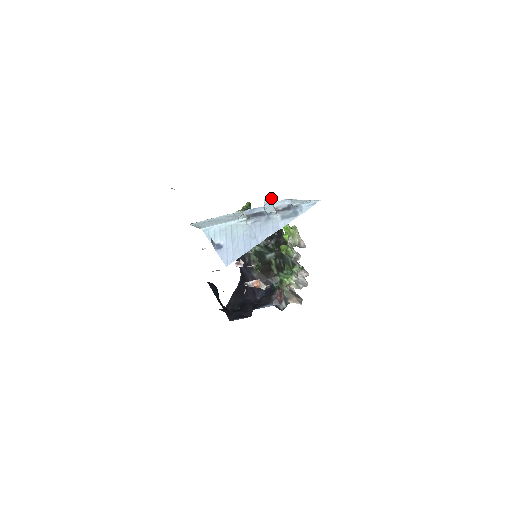
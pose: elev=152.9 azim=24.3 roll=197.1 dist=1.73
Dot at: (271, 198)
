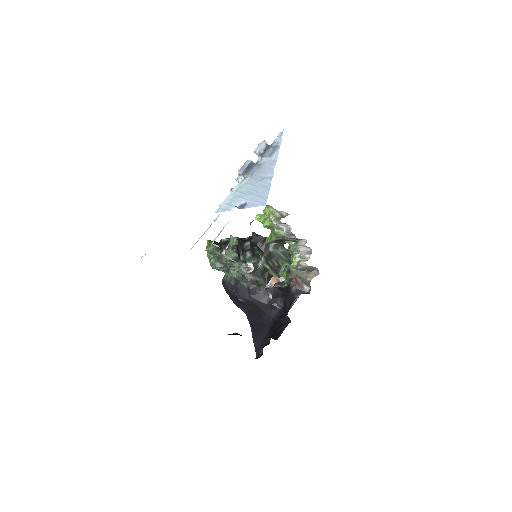
Dot at: occluded
